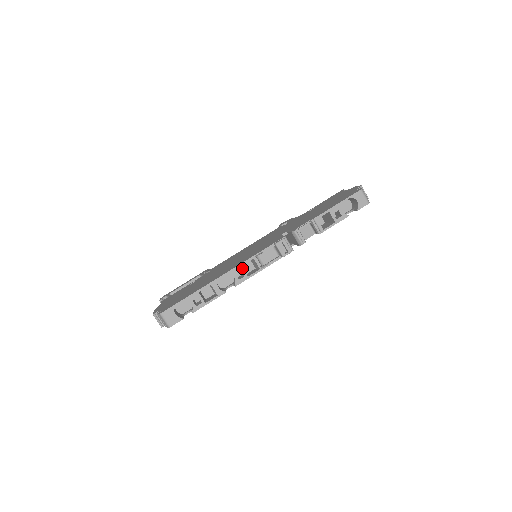
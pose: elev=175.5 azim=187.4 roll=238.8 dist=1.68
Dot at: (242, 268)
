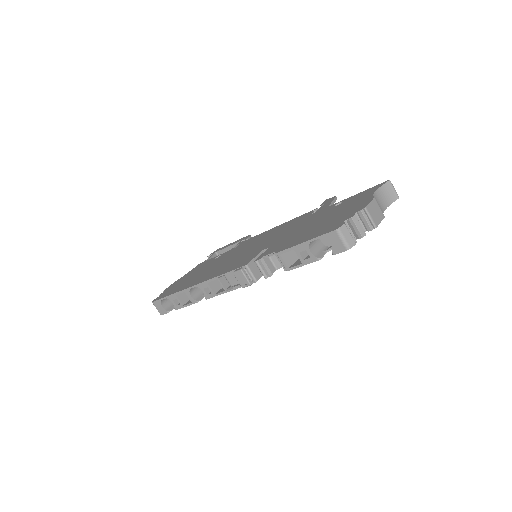
Dot at: (208, 285)
